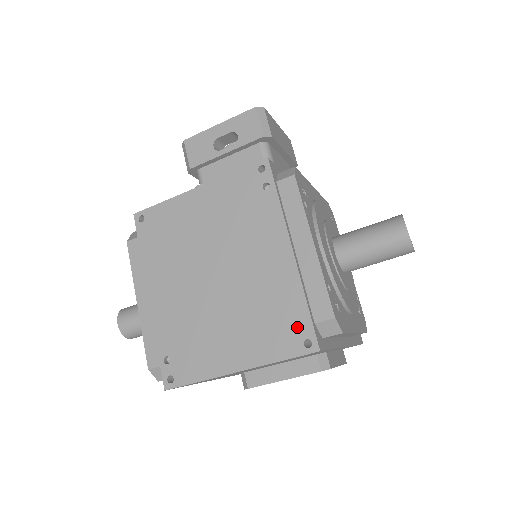
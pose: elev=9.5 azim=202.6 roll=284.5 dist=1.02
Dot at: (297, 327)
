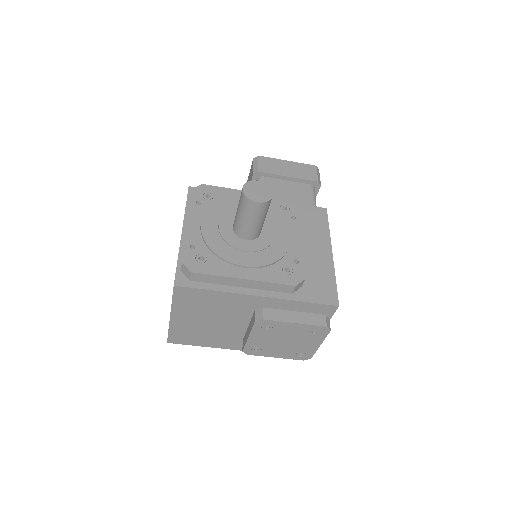
Dot at: occluded
